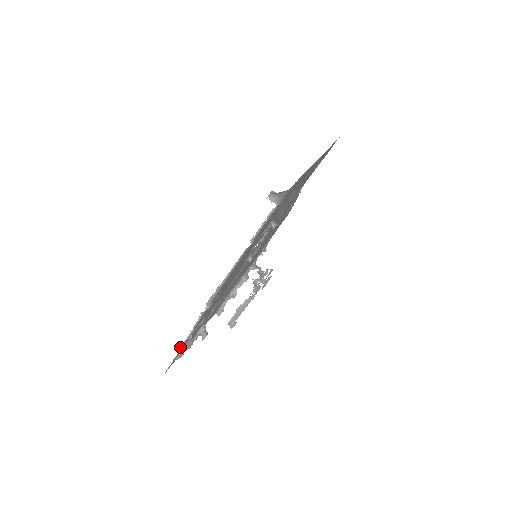
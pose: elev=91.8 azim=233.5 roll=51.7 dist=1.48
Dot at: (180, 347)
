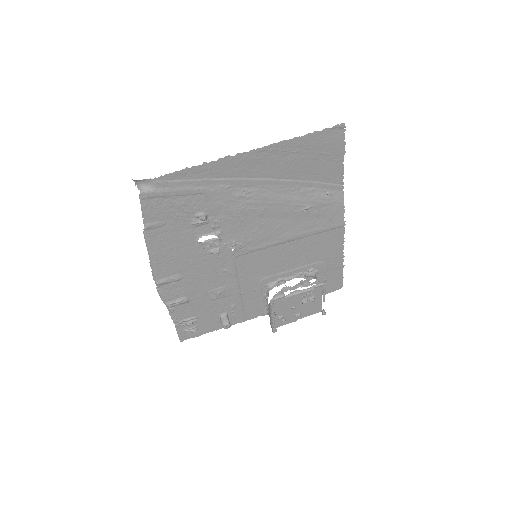
Dot at: (171, 318)
